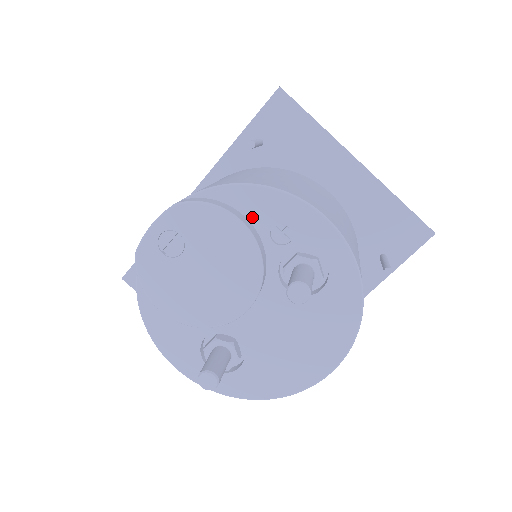
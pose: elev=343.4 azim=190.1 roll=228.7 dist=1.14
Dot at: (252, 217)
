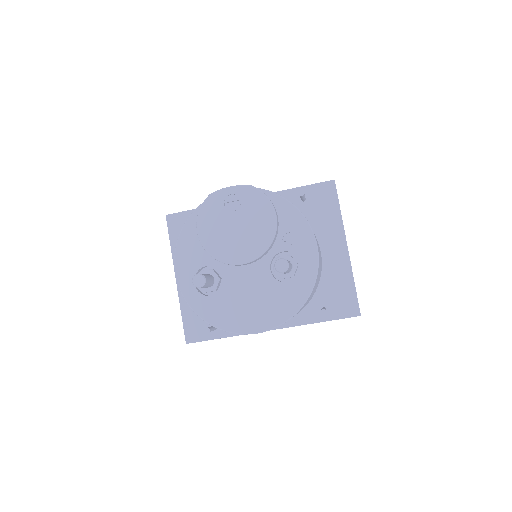
Dot at: (281, 221)
